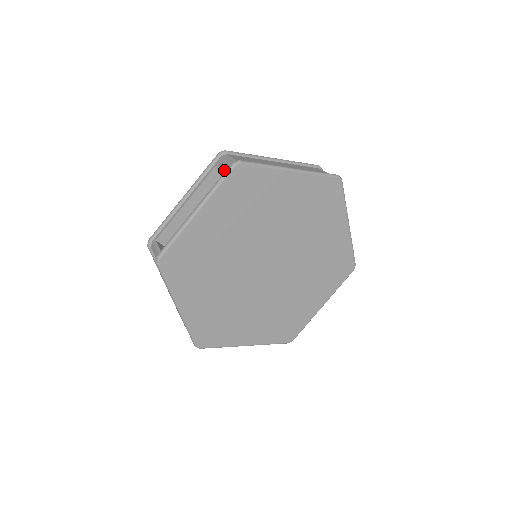
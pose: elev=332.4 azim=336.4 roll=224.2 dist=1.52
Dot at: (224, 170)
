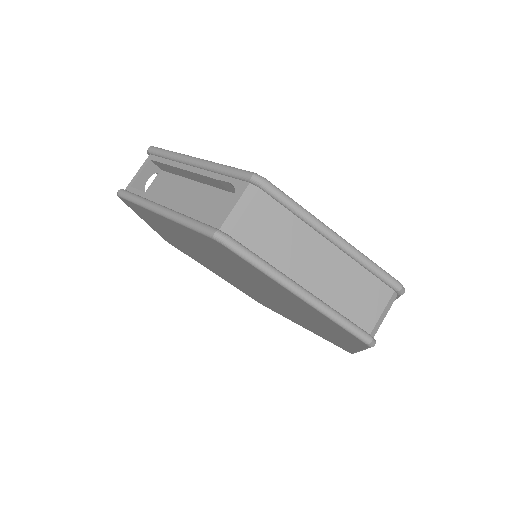
Dot at: occluded
